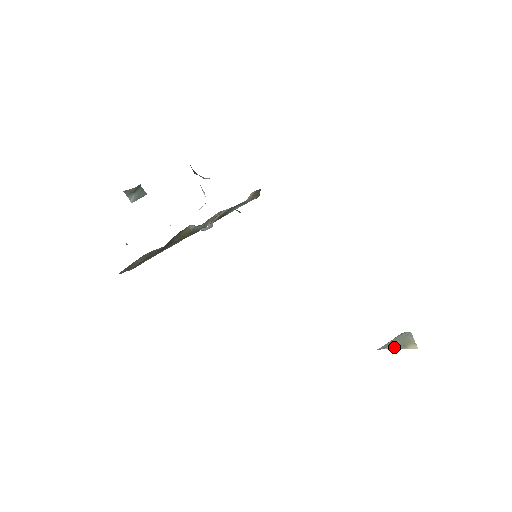
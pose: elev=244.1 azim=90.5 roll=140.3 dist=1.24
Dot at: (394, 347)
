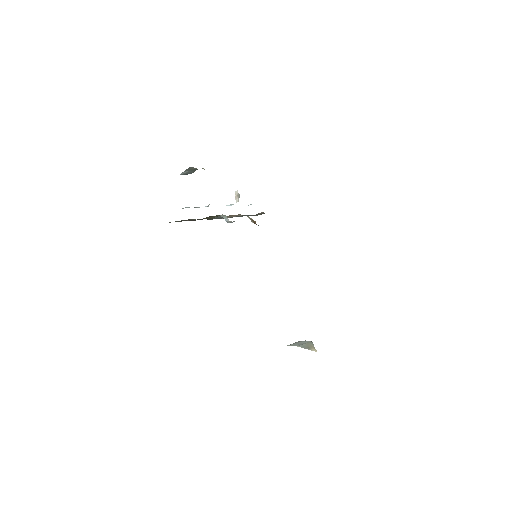
Dot at: (303, 347)
